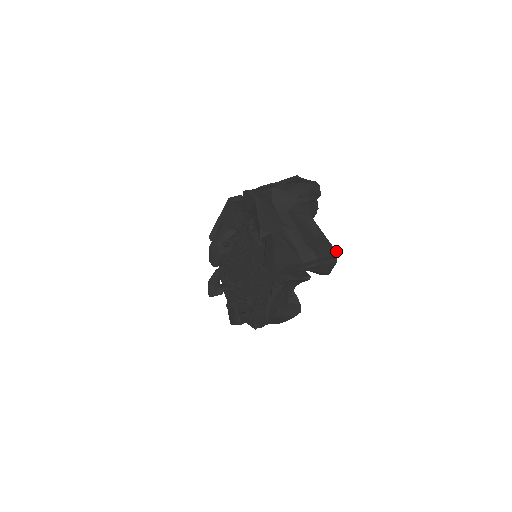
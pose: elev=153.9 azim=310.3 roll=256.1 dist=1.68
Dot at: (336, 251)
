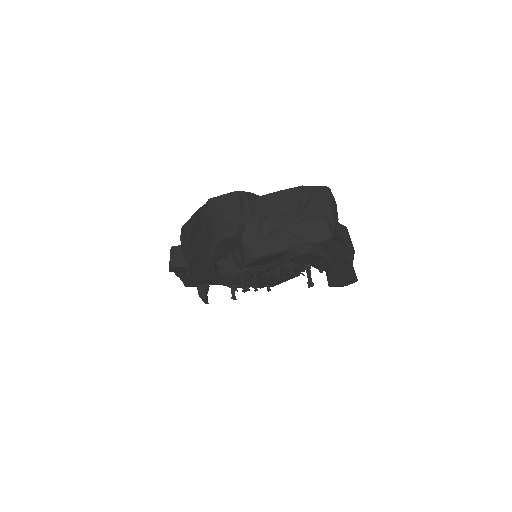
Dot at: (346, 227)
